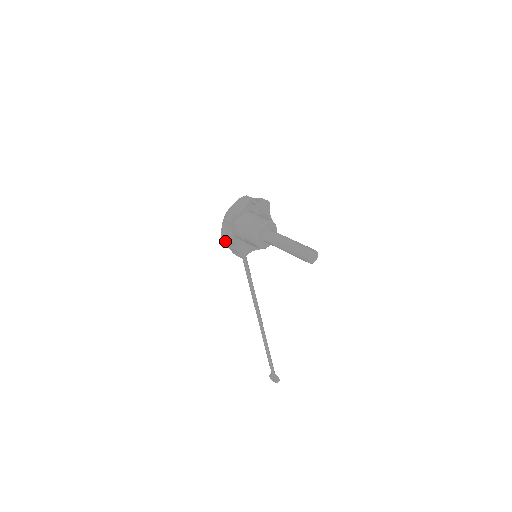
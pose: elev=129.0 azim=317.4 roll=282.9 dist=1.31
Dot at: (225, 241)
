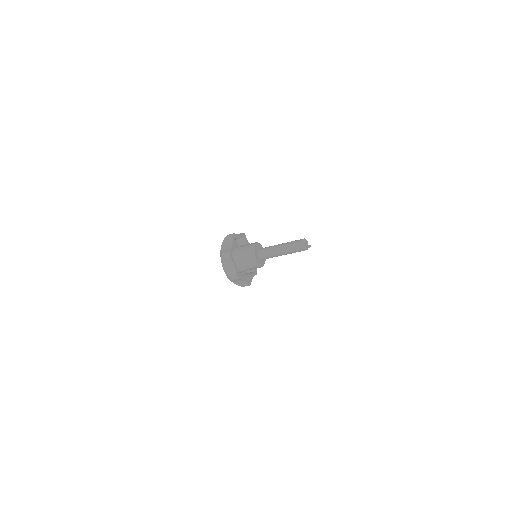
Dot at: (244, 286)
